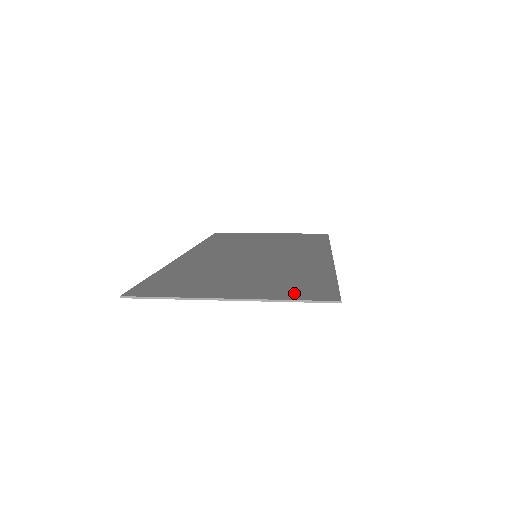
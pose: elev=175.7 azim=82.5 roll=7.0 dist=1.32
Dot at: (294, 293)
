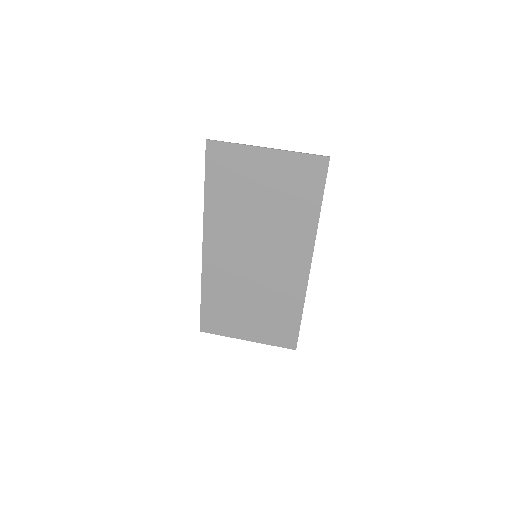
Dot at: (277, 339)
